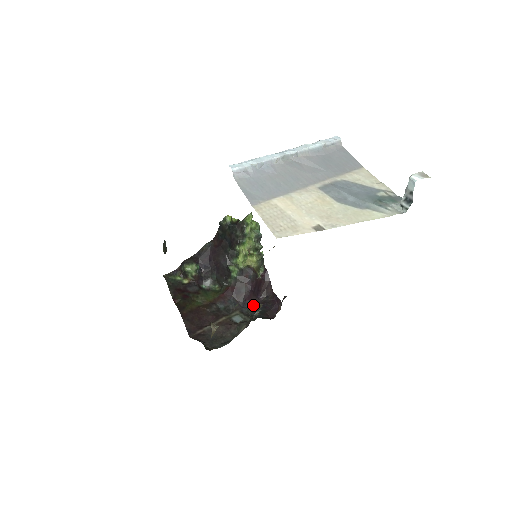
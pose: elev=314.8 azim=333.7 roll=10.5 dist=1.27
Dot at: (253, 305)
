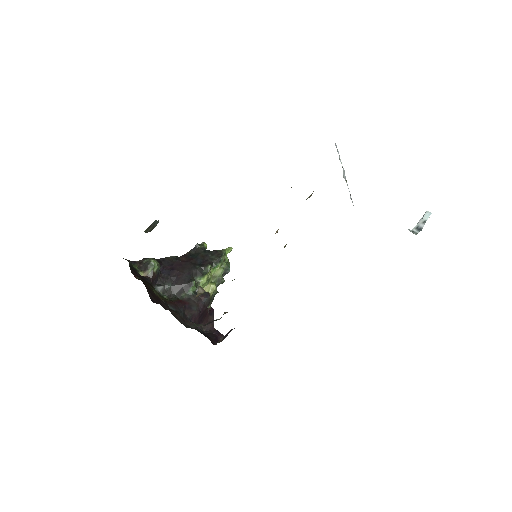
Dot at: occluded
